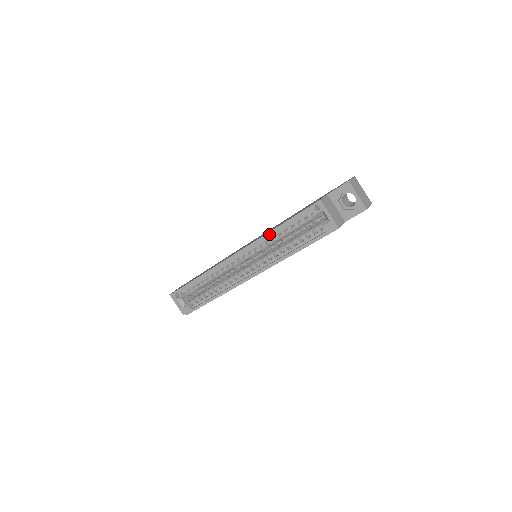
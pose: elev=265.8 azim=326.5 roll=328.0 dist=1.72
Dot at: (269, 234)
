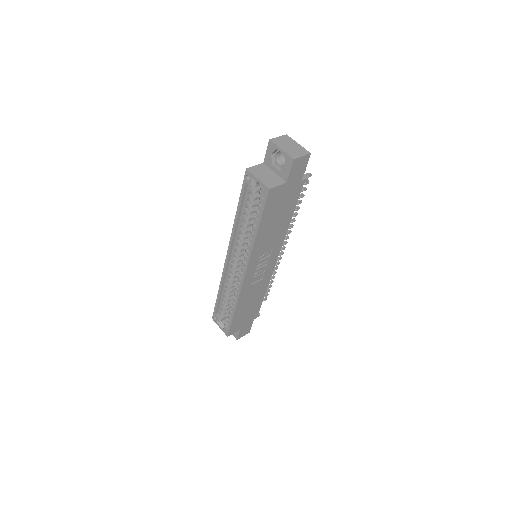
Dot at: (234, 224)
